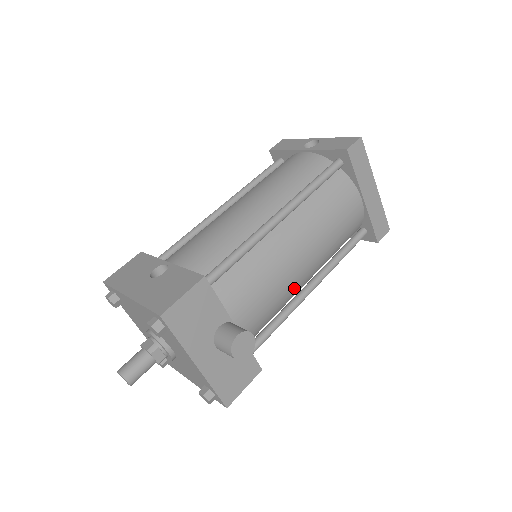
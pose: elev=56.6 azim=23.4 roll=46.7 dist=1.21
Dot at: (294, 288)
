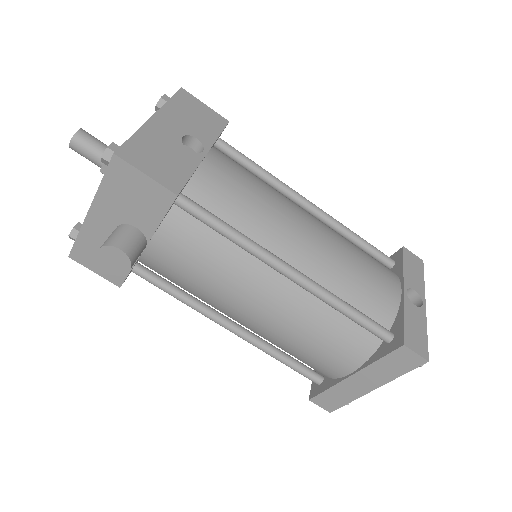
Dot at: (219, 307)
